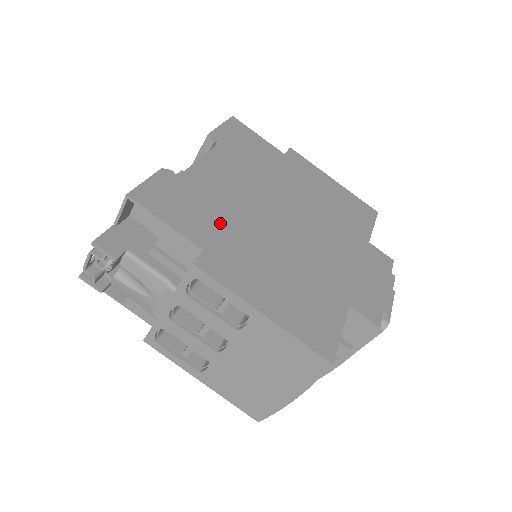
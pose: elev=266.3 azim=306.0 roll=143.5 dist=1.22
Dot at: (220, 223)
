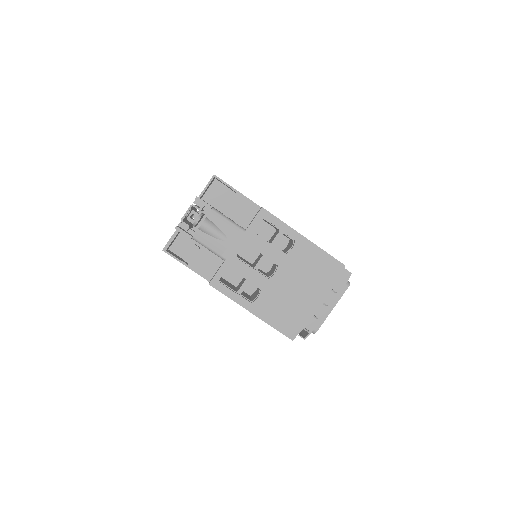
Dot at: occluded
